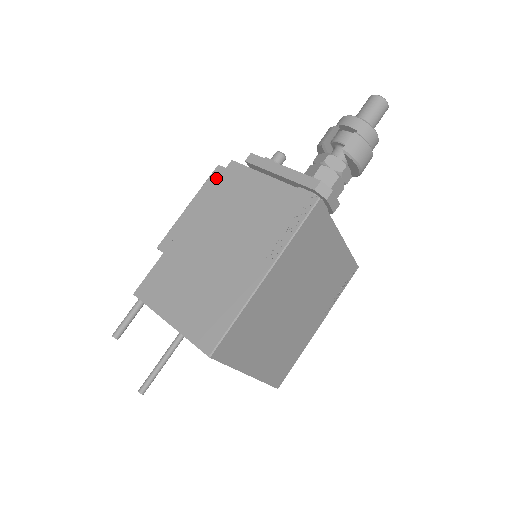
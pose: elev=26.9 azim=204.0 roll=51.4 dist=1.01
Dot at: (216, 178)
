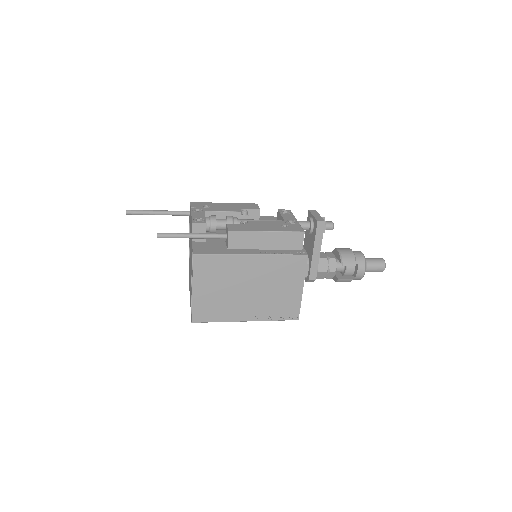
Dot at: (294, 238)
